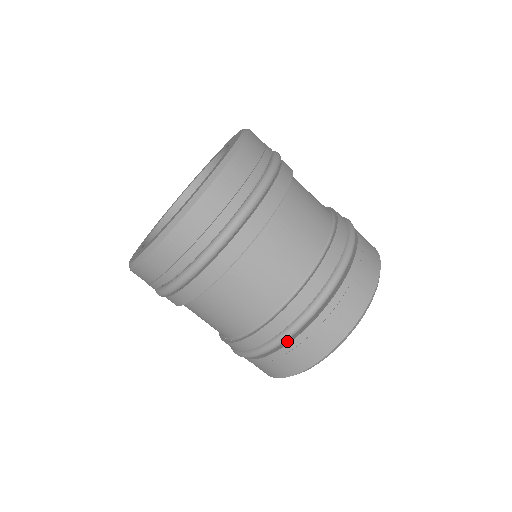
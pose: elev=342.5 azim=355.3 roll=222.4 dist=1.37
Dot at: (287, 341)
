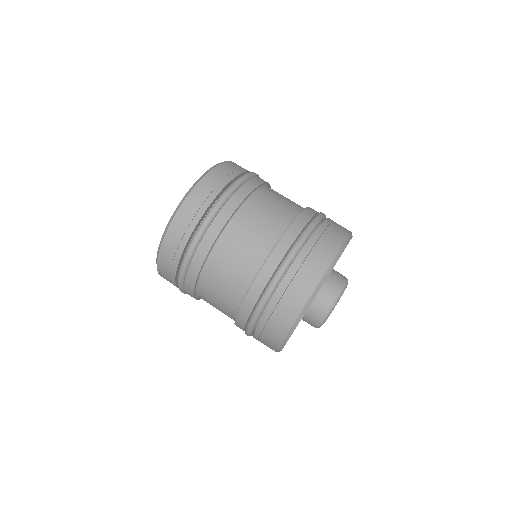
Dot at: (270, 303)
